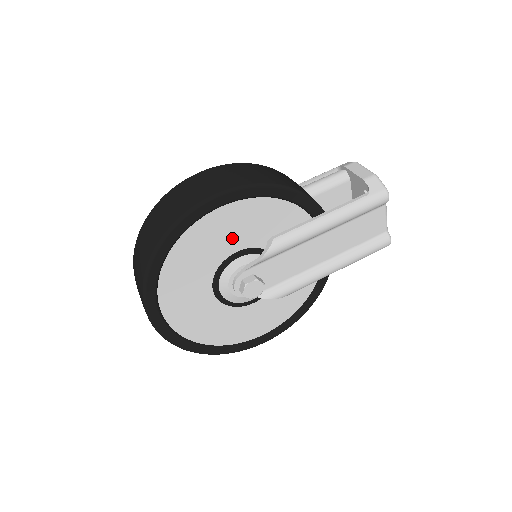
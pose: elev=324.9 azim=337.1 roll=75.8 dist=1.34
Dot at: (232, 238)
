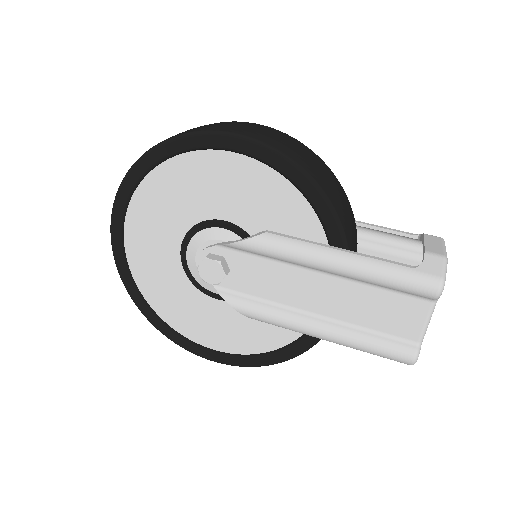
Dot at: (227, 199)
